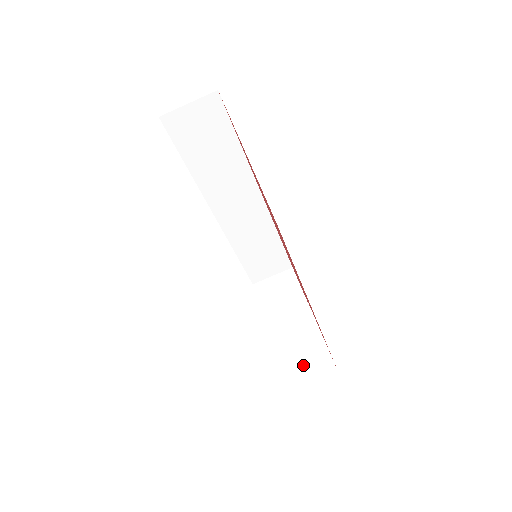
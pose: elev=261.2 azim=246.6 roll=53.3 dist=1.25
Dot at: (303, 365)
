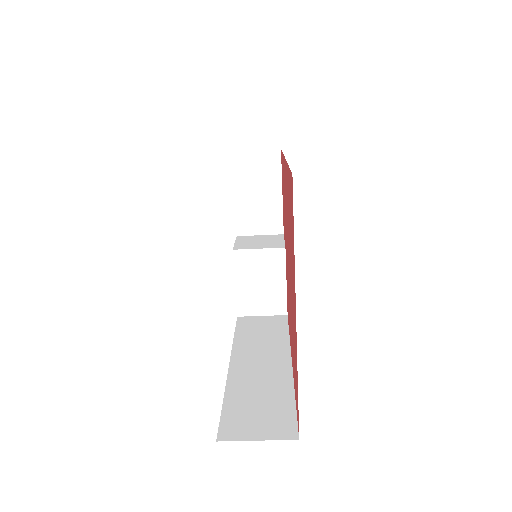
Dot at: (262, 304)
